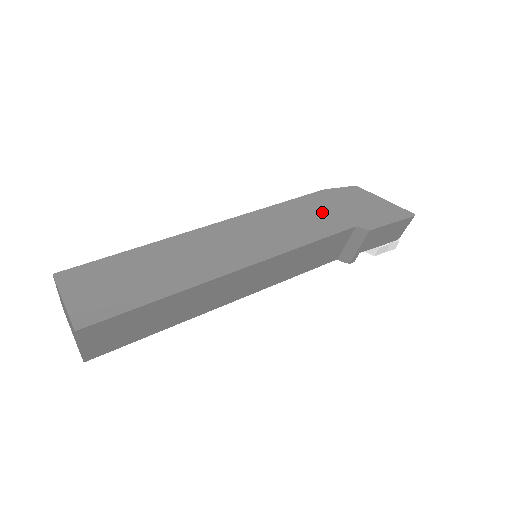
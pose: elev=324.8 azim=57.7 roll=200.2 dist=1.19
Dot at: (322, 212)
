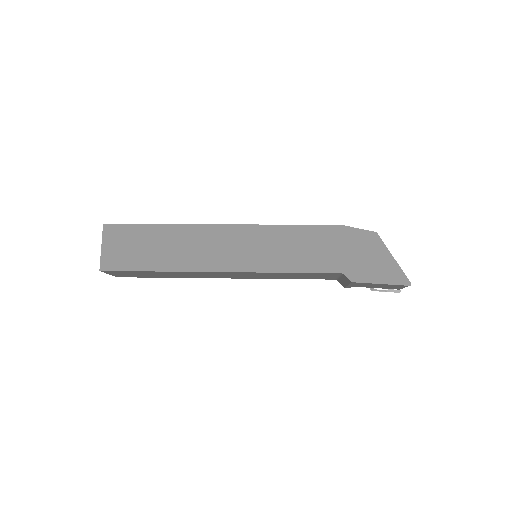
Dot at: (322, 247)
